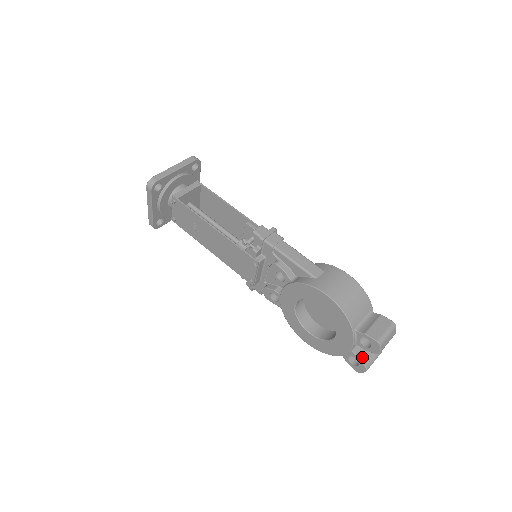
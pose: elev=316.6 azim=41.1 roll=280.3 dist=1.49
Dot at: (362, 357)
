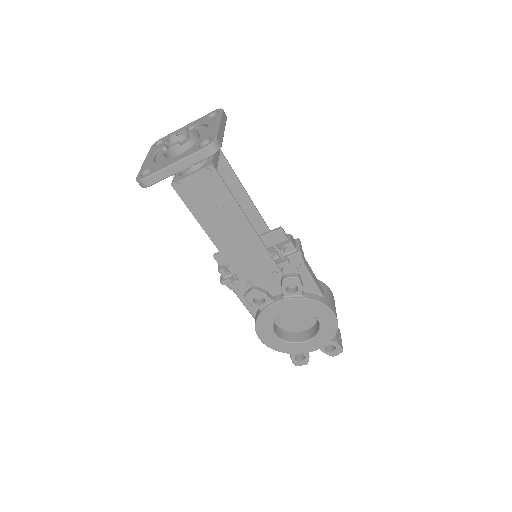
Dot at: occluded
